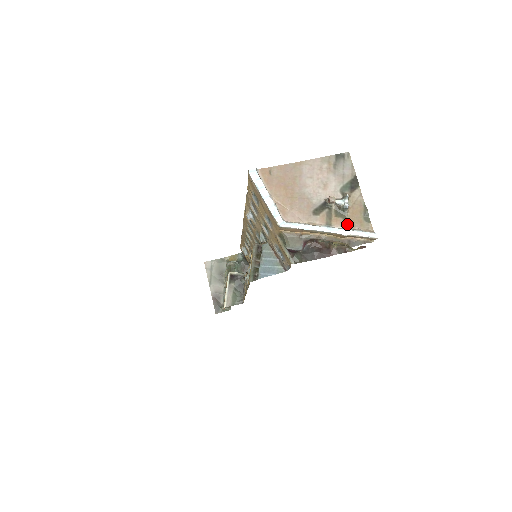
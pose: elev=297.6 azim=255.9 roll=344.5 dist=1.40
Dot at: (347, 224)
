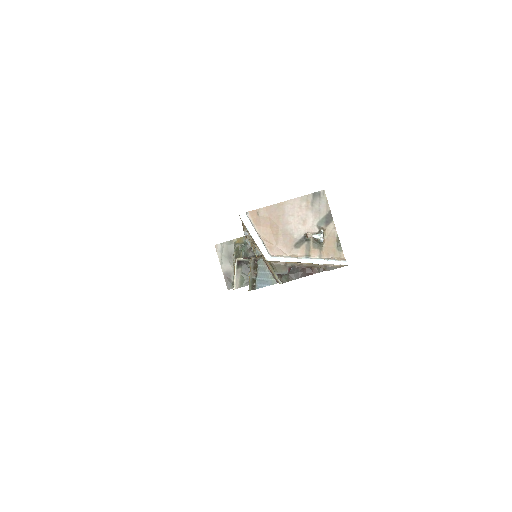
Dot at: (323, 254)
